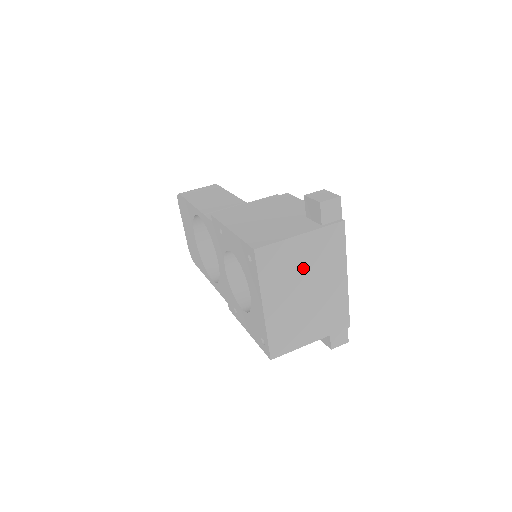
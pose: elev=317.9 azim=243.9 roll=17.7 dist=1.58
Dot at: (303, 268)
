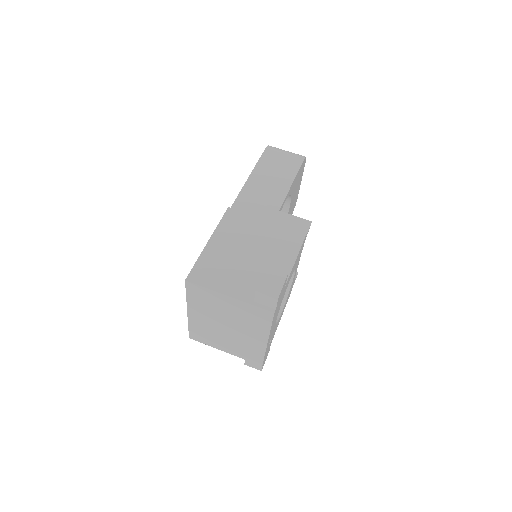
Dot at: (227, 314)
